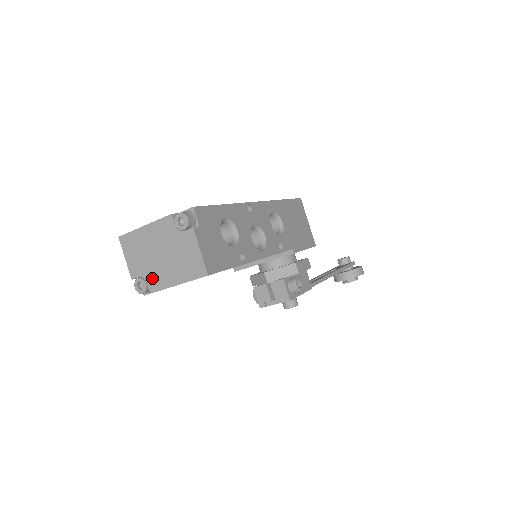
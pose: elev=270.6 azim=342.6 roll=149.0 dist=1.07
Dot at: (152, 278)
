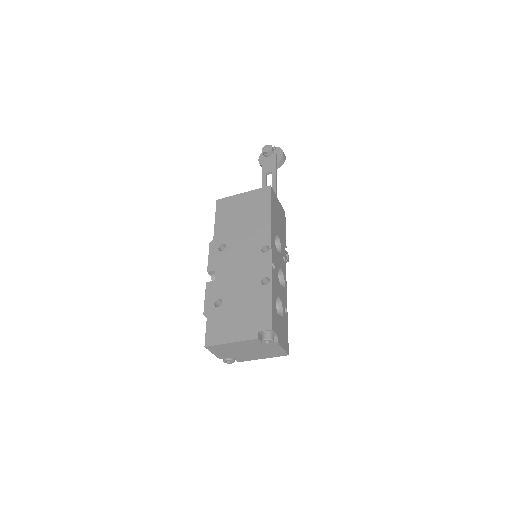
Dot at: (239, 358)
